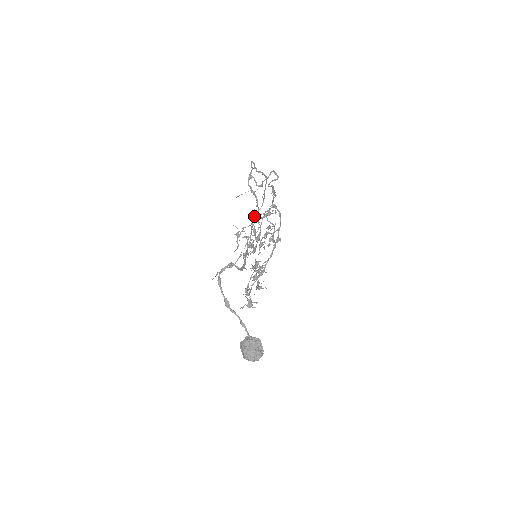
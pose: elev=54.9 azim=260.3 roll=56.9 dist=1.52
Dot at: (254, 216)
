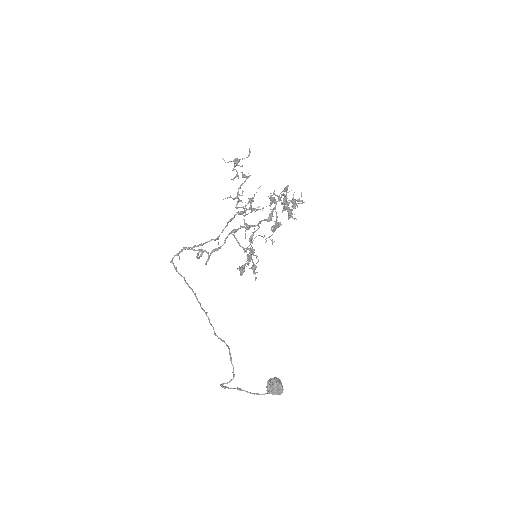
Dot at: occluded
